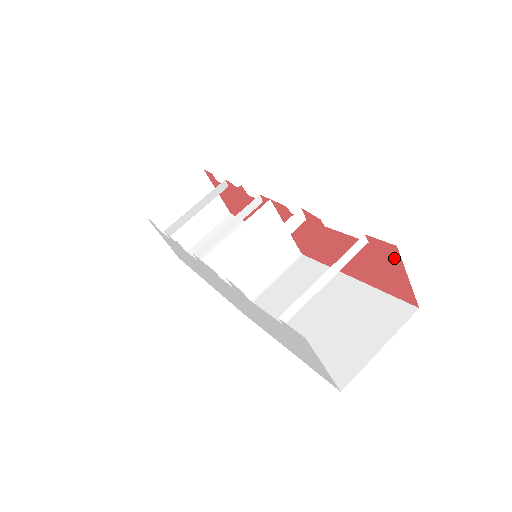
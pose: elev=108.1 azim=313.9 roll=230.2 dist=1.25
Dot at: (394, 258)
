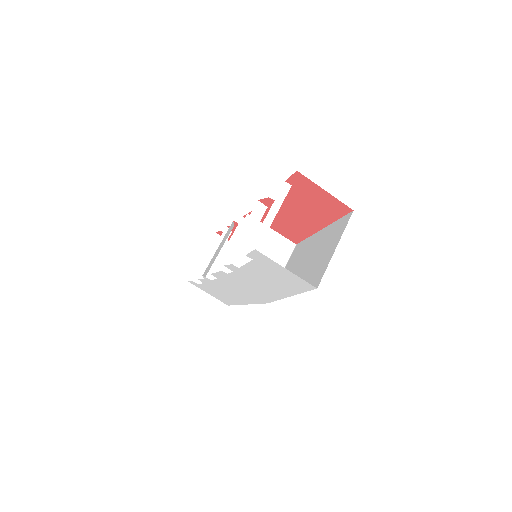
Dot at: (307, 182)
